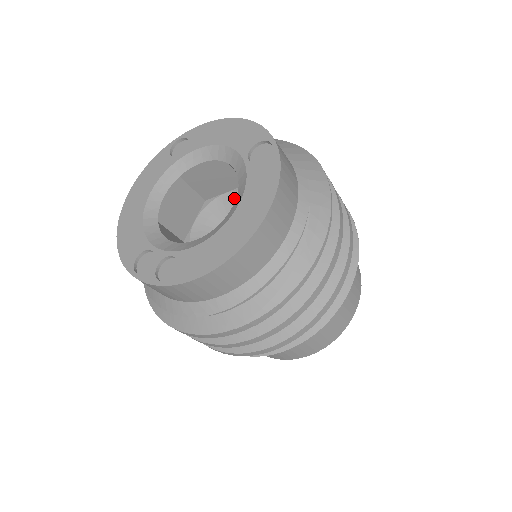
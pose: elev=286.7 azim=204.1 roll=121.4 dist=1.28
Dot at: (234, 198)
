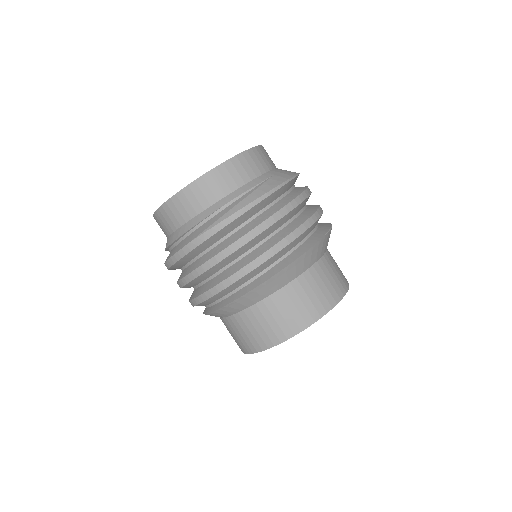
Dot at: occluded
